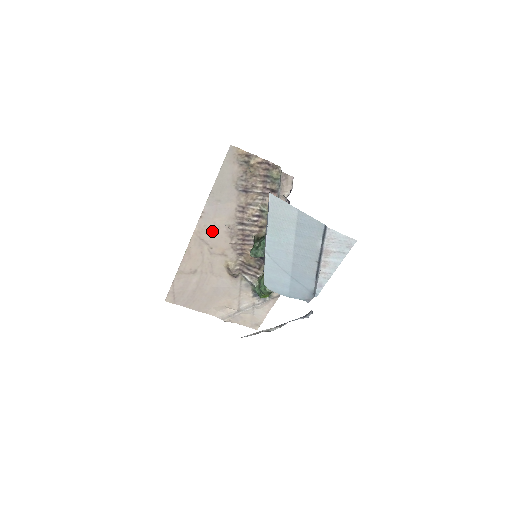
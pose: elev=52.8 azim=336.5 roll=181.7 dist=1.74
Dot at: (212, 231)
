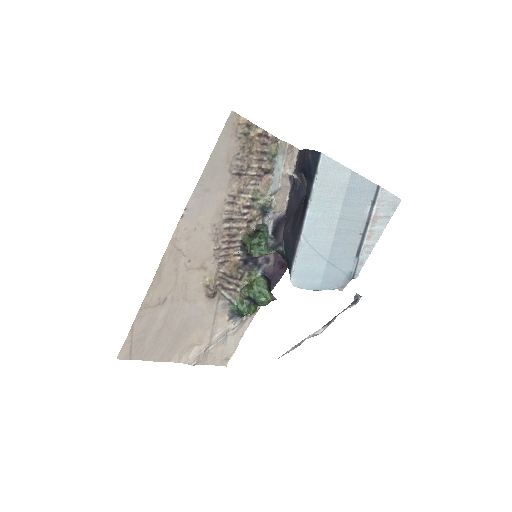
Dot at: (193, 235)
